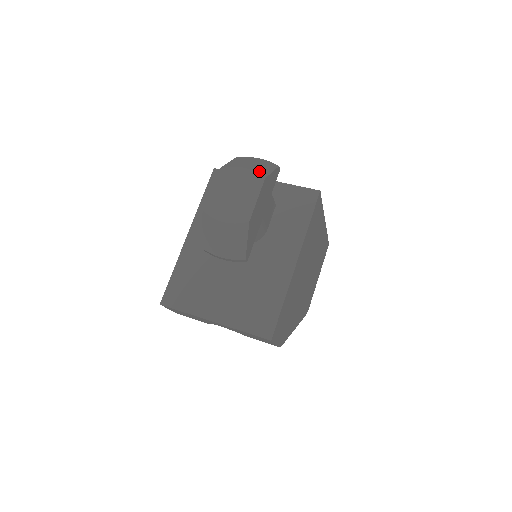
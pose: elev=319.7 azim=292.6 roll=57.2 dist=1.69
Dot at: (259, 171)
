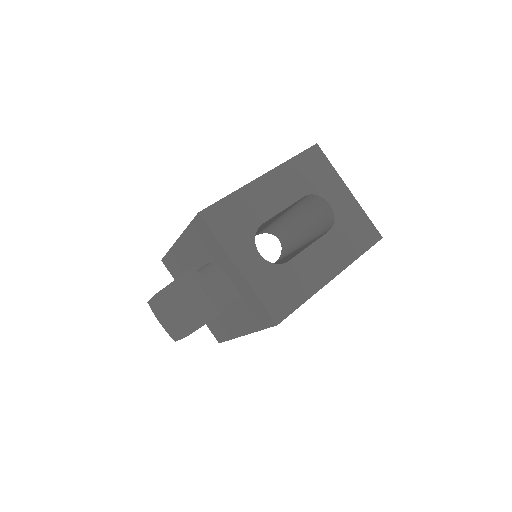
Dot at: (185, 325)
